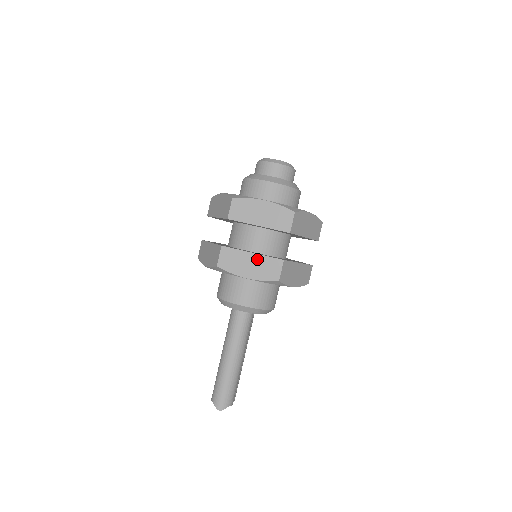
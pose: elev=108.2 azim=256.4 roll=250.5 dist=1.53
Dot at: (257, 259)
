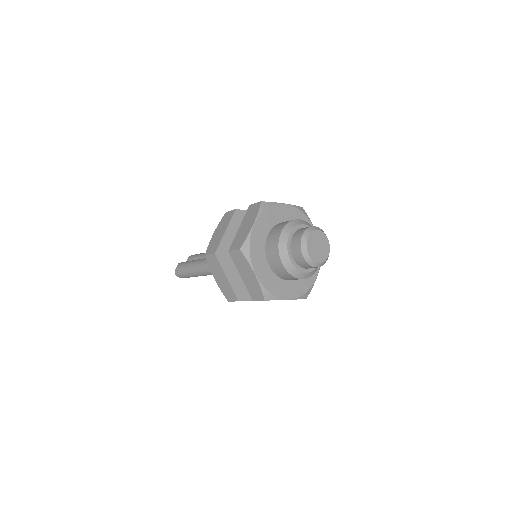
Dot at: (226, 282)
